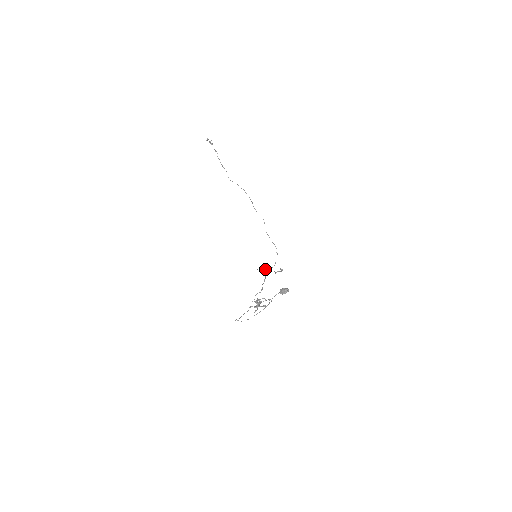
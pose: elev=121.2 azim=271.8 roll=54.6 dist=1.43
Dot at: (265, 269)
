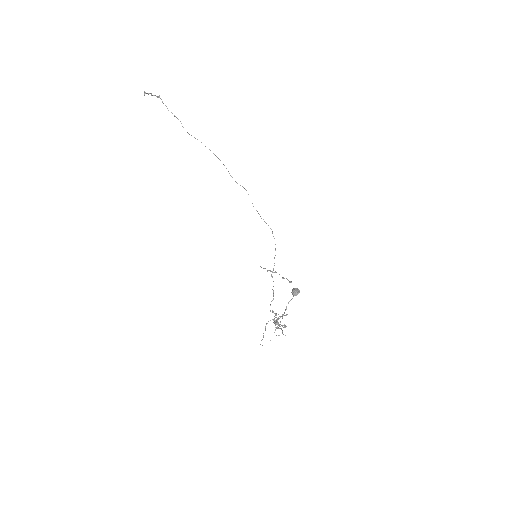
Dot at: (270, 271)
